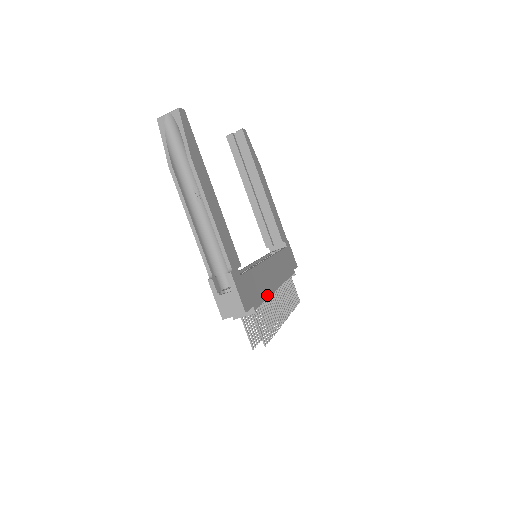
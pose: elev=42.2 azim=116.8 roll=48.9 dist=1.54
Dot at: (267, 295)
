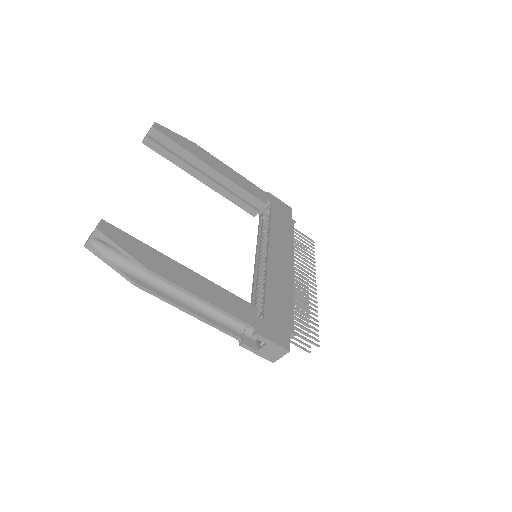
Dot at: (291, 296)
